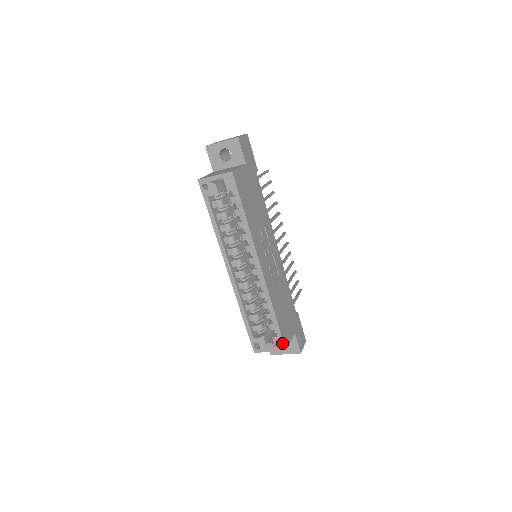
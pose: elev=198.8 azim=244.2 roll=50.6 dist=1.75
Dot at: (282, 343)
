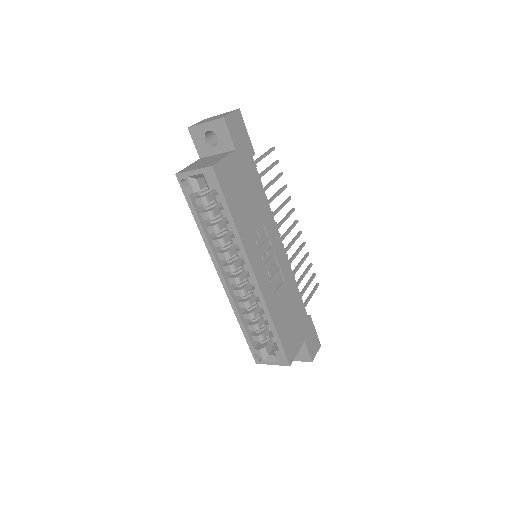
Dot at: (285, 358)
